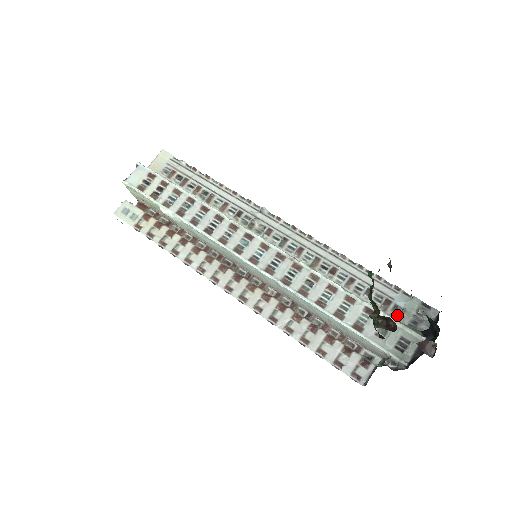
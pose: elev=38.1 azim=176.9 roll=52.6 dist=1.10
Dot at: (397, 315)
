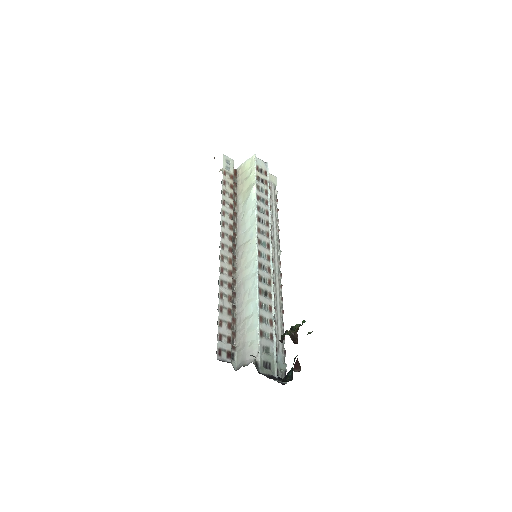
Dot at: occluded
